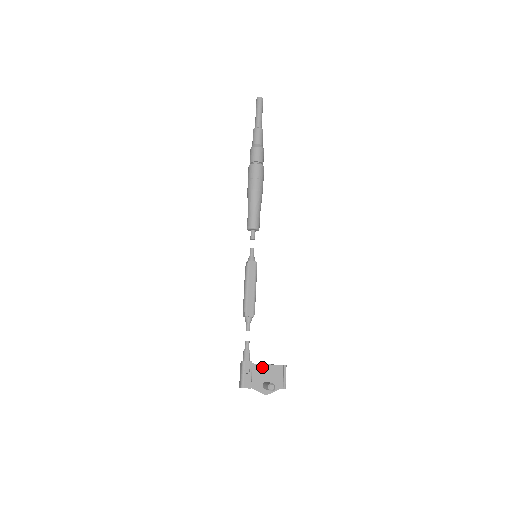
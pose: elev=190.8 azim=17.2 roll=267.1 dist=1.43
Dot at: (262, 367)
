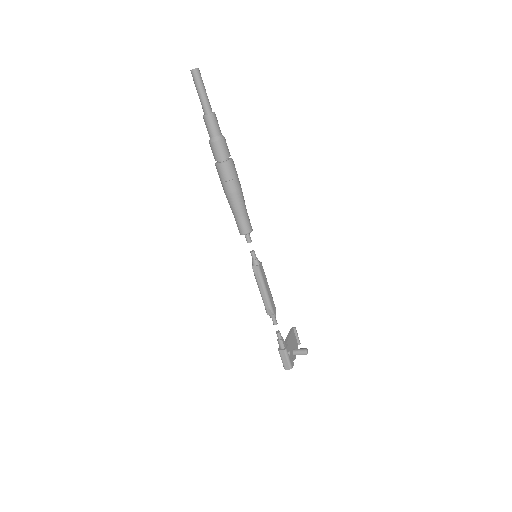
Dot at: (288, 342)
